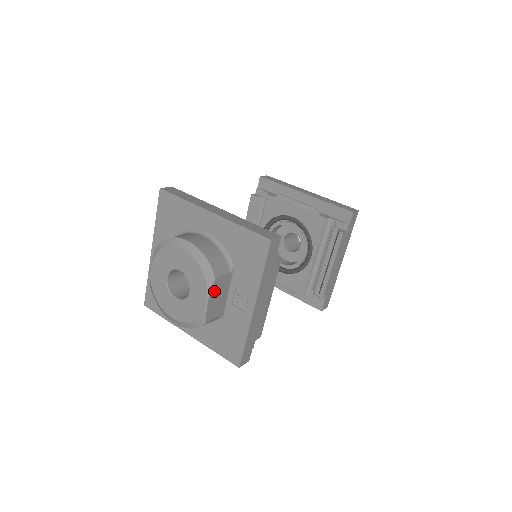
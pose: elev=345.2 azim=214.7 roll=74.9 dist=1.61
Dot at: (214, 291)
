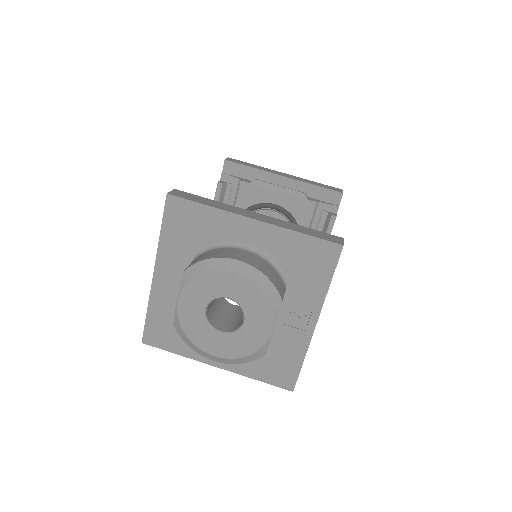
Dot at: (277, 316)
